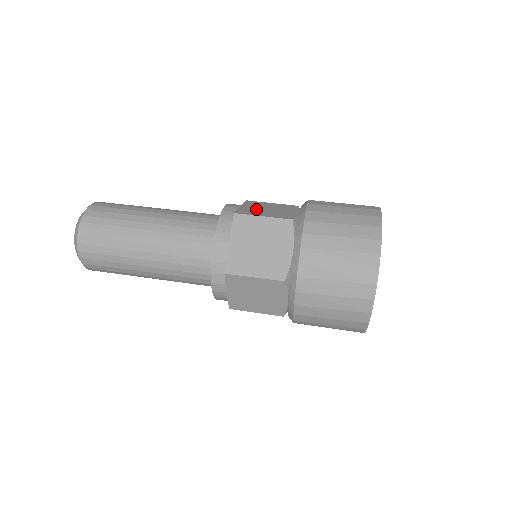
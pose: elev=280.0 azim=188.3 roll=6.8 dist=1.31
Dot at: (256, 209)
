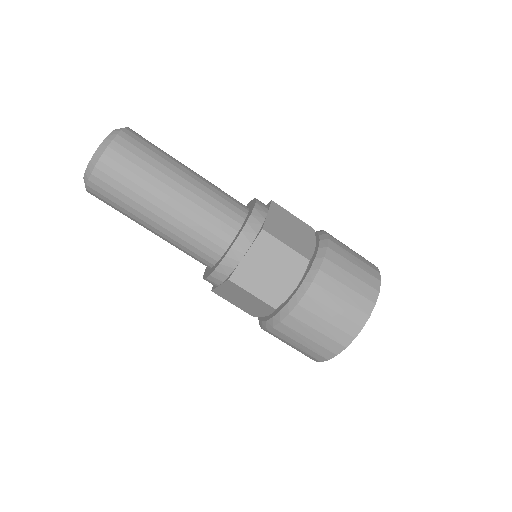
Dot at: (281, 226)
